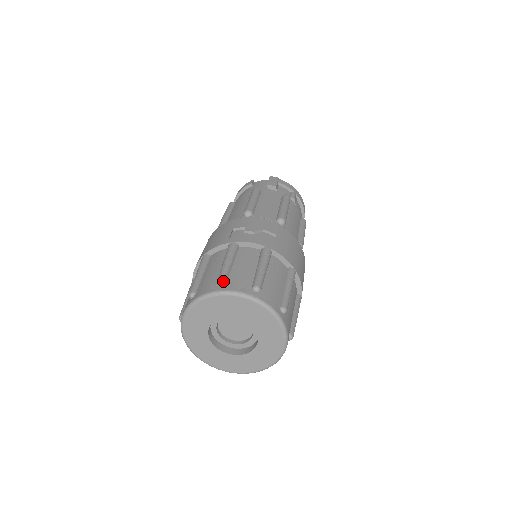
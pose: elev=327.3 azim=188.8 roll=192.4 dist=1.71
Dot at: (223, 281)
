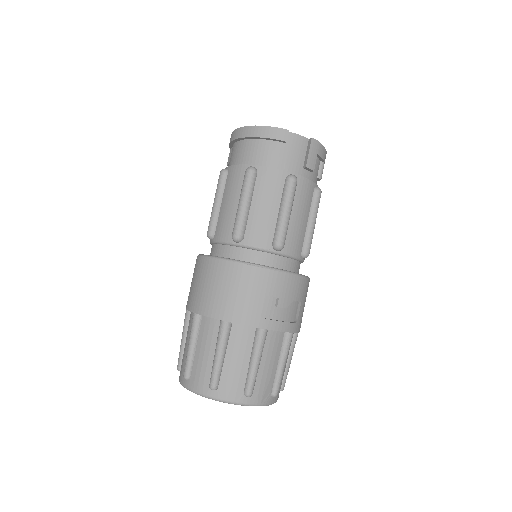
Dot at: (252, 395)
